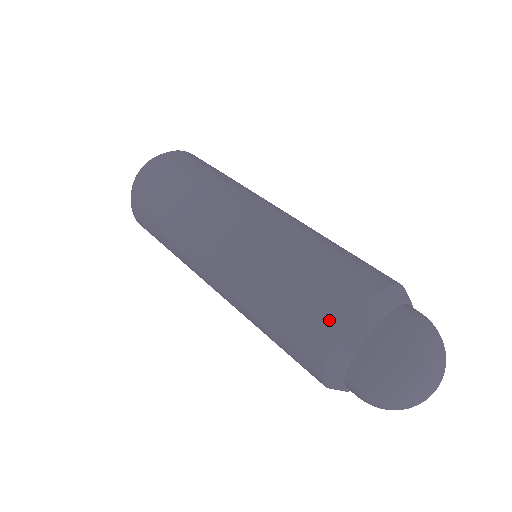
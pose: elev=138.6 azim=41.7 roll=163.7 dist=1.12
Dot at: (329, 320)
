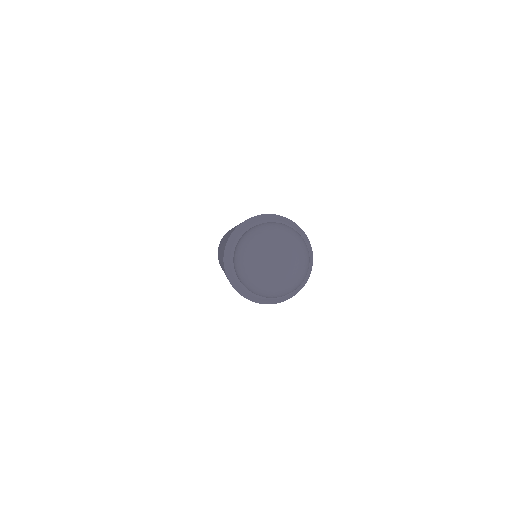
Dot at: occluded
